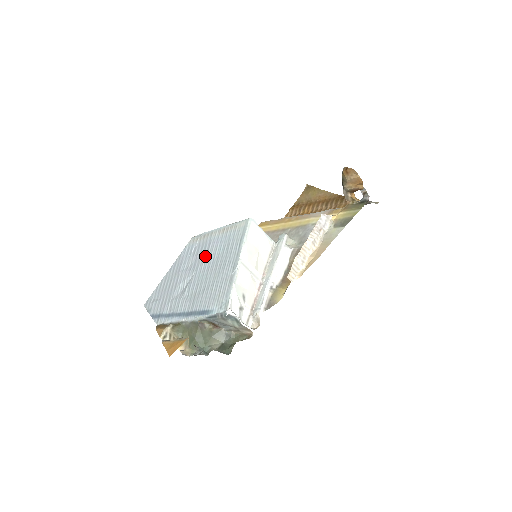
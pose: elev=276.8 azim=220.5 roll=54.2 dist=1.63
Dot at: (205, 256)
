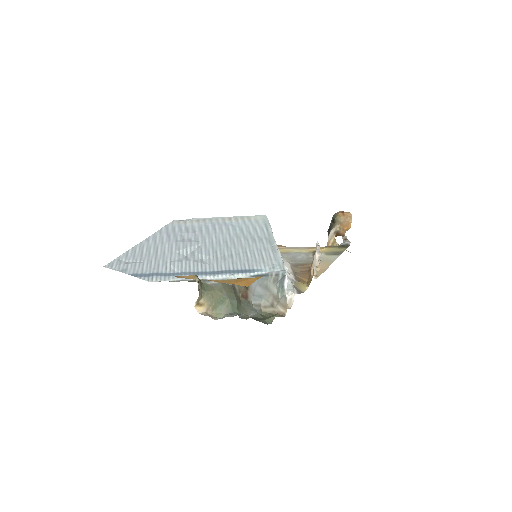
Dot at: (213, 233)
